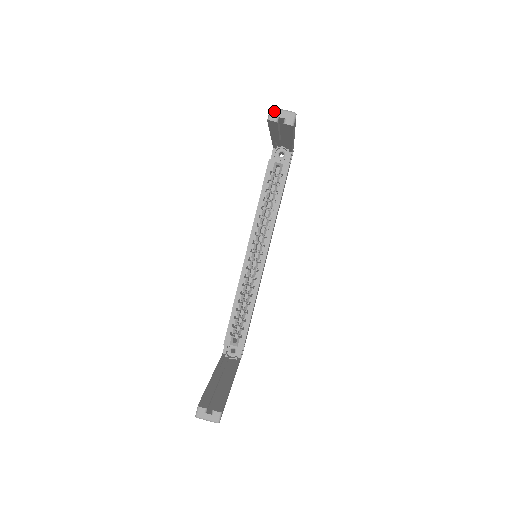
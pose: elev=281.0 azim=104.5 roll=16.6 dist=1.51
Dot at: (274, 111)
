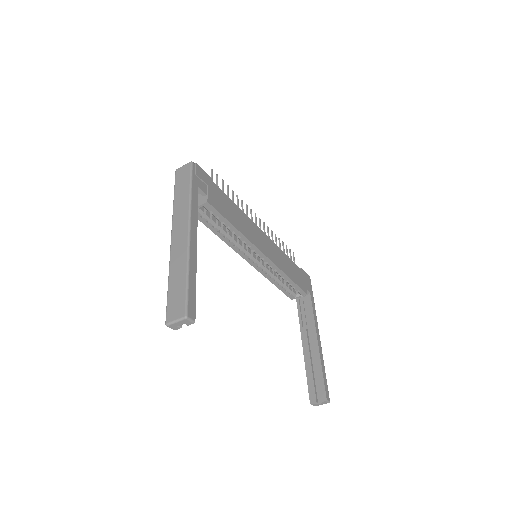
Dot at: (171, 326)
